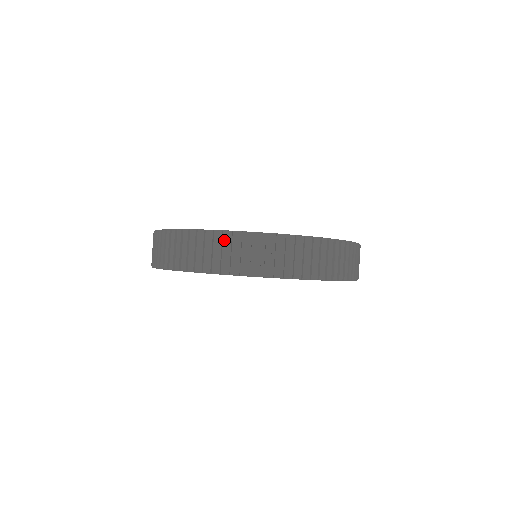
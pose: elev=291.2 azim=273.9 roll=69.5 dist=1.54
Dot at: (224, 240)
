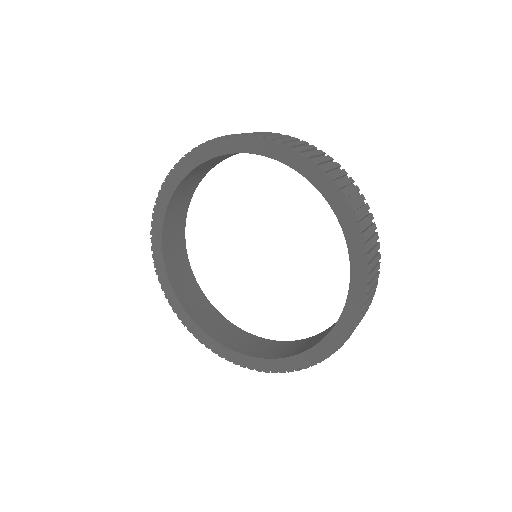
Dot at: occluded
